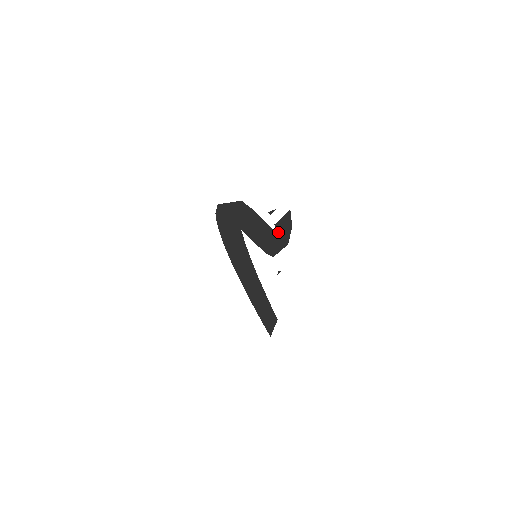
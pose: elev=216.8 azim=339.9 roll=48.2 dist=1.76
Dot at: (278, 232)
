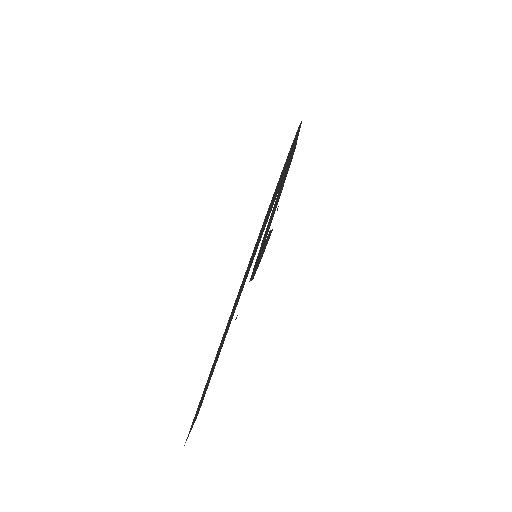
Dot at: (263, 247)
